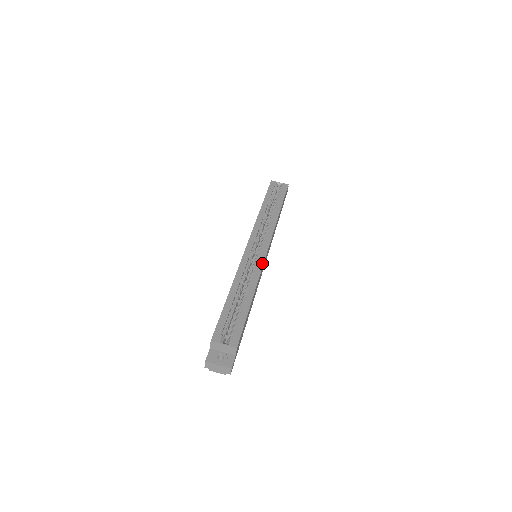
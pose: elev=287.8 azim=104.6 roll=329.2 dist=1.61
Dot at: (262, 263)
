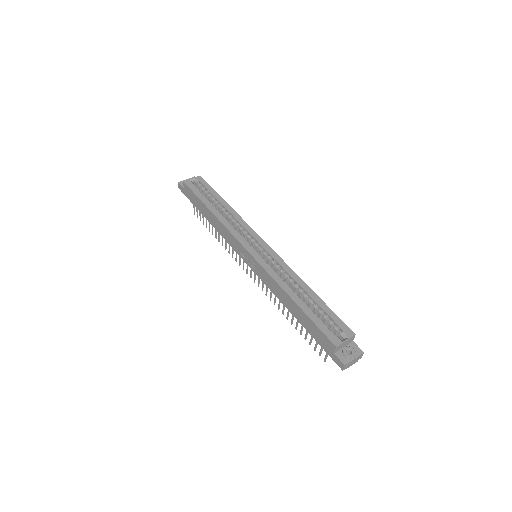
Dot at: (279, 257)
